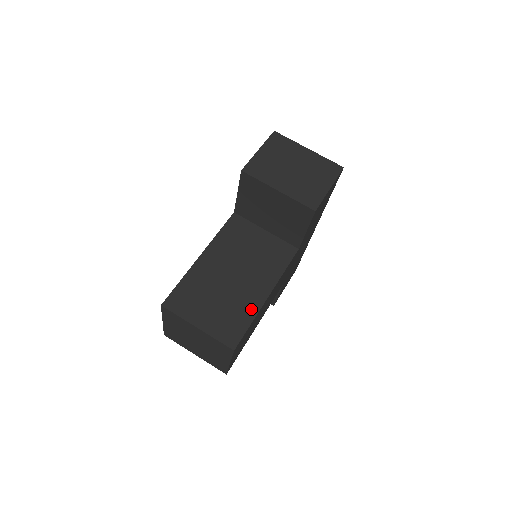
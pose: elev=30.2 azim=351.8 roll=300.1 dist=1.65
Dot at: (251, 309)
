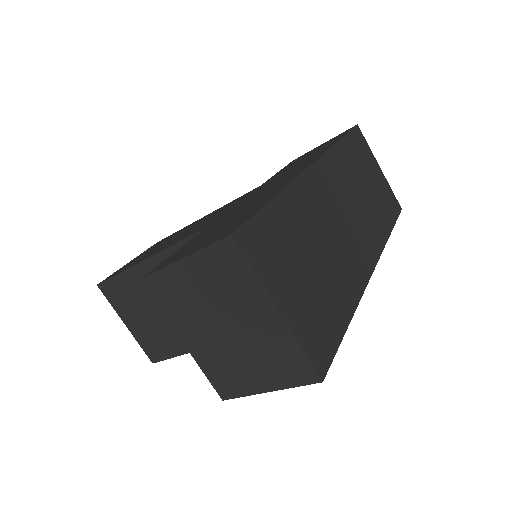
Dot at: (181, 346)
